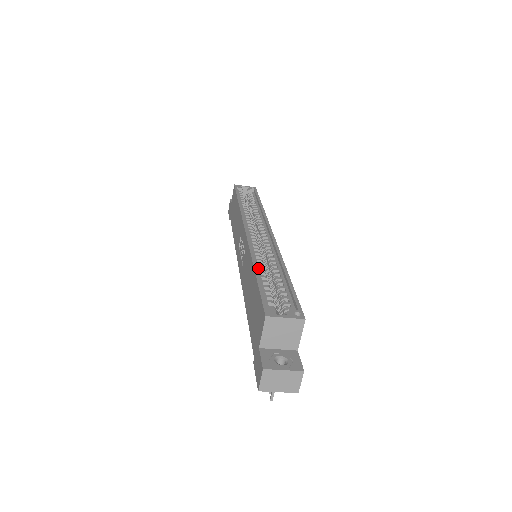
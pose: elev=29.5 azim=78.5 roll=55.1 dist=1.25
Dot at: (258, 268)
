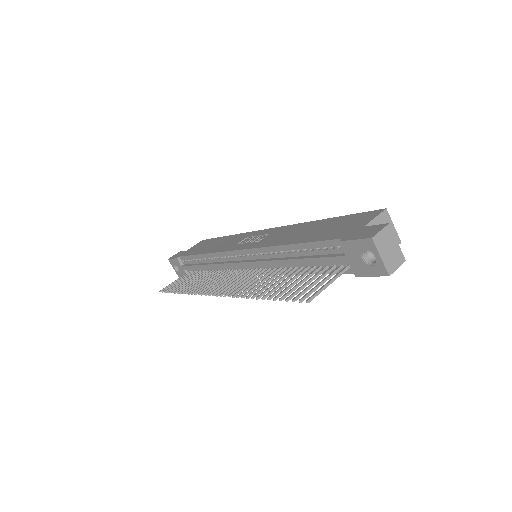
Dot at: occluded
